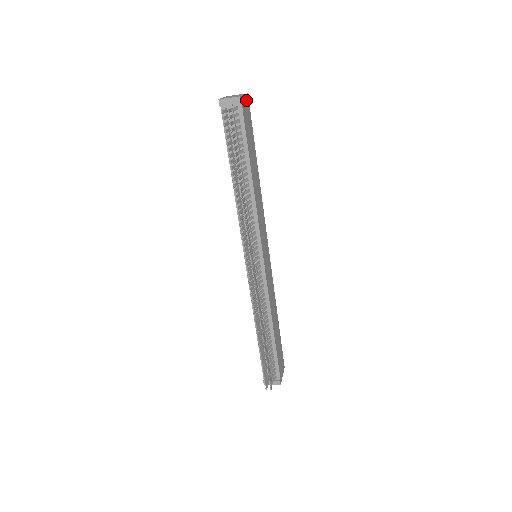
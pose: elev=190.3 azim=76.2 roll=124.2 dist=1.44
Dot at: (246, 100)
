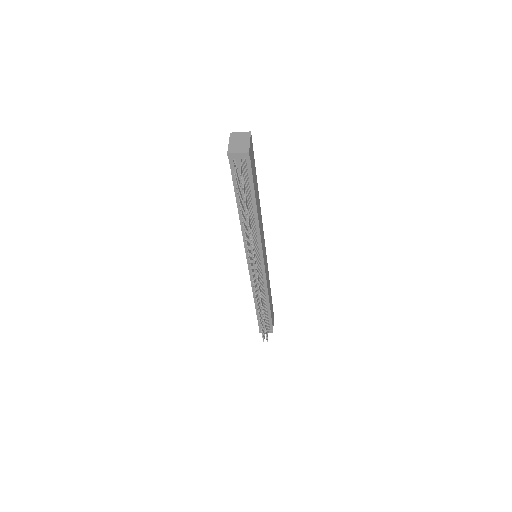
Dot at: (251, 142)
